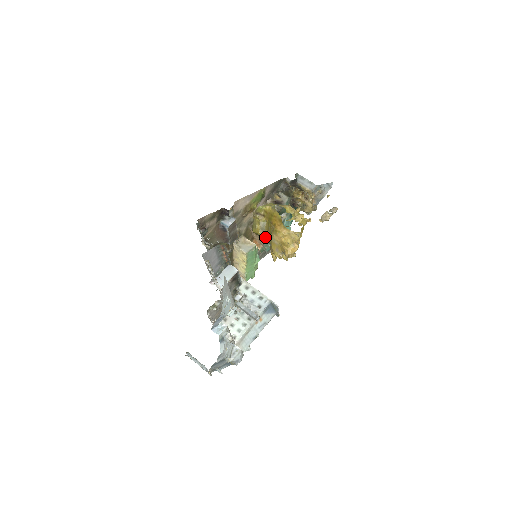
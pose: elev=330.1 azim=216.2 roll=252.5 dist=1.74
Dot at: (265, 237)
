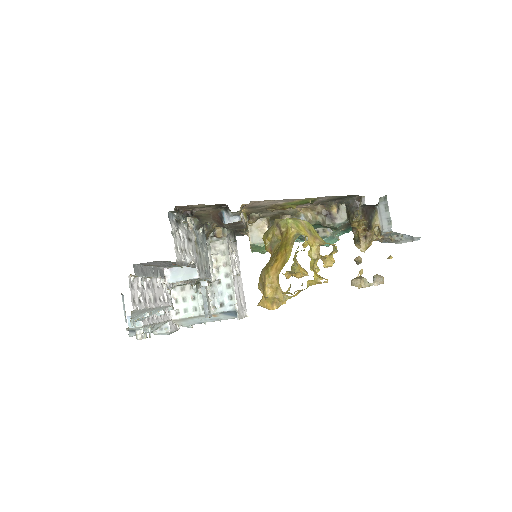
Dot at: occluded
